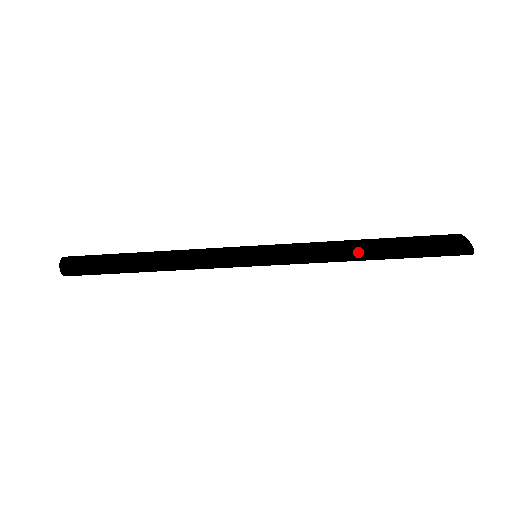
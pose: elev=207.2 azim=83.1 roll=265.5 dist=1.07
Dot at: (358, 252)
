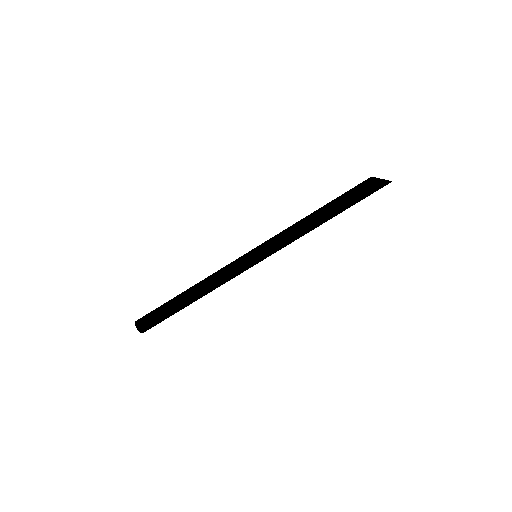
Dot at: (314, 215)
